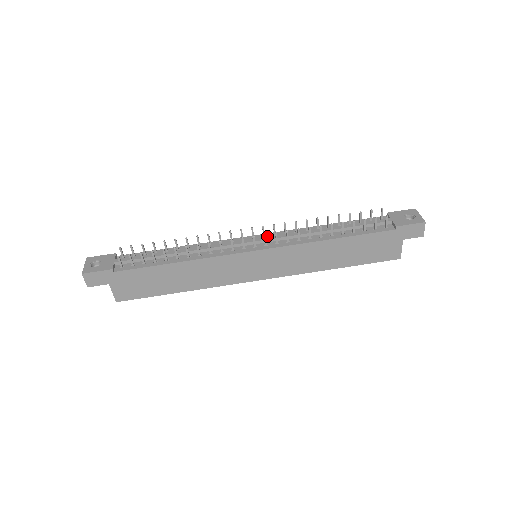
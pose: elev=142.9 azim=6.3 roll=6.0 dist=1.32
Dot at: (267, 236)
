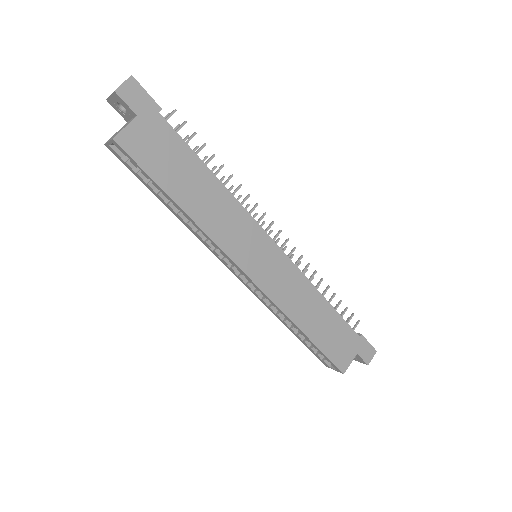
Dot at: occluded
